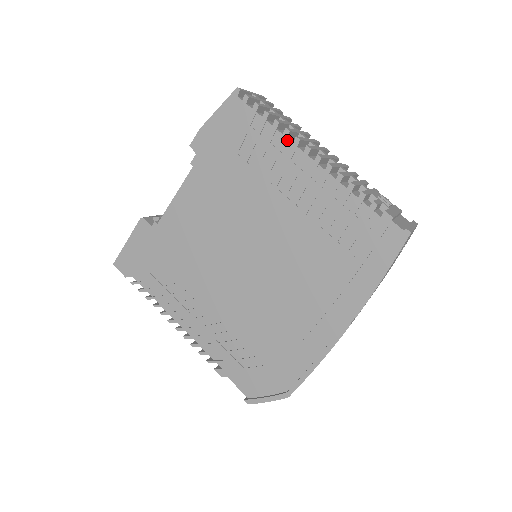
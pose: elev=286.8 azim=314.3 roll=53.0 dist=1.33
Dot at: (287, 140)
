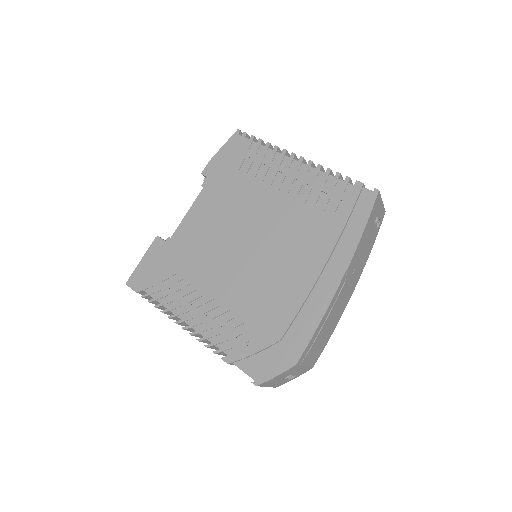
Dot at: (277, 153)
